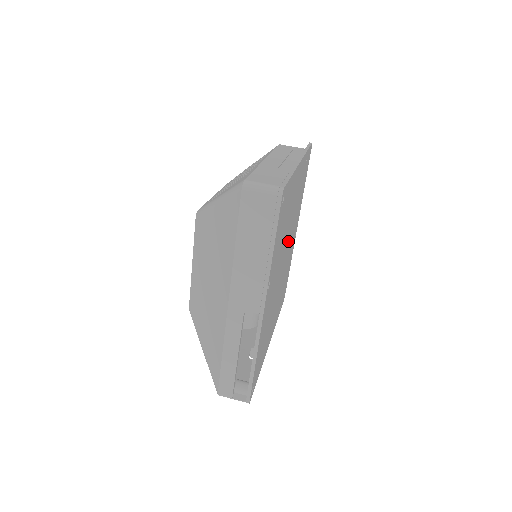
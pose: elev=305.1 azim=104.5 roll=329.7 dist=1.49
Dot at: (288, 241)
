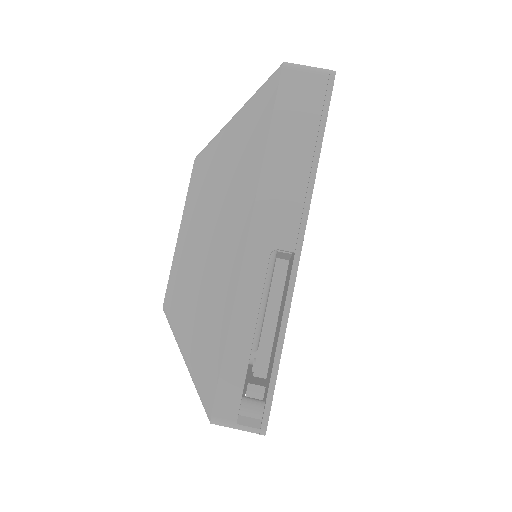
Dot at: occluded
